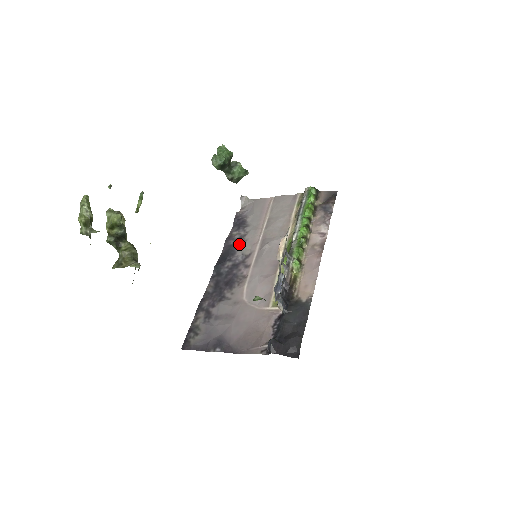
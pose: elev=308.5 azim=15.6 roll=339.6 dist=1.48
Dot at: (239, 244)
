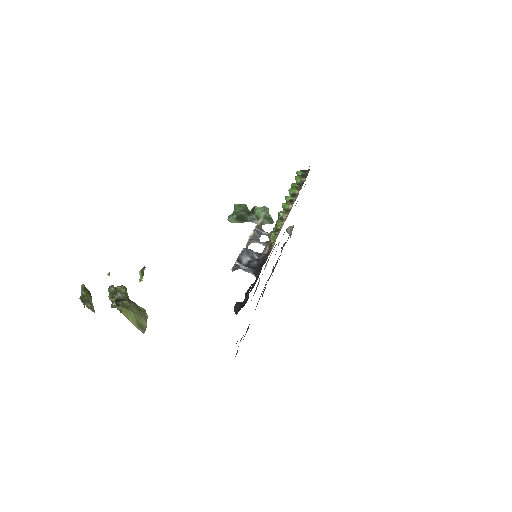
Dot at: (276, 262)
